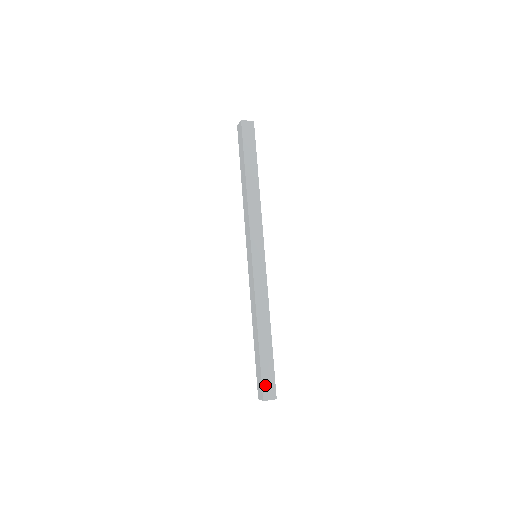
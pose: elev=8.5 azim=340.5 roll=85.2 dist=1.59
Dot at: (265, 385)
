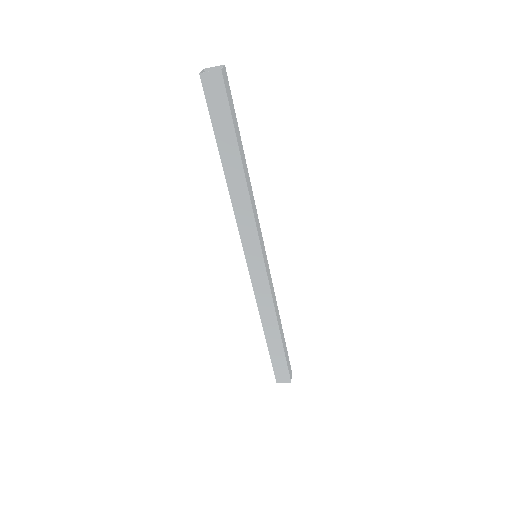
Dot at: (289, 369)
